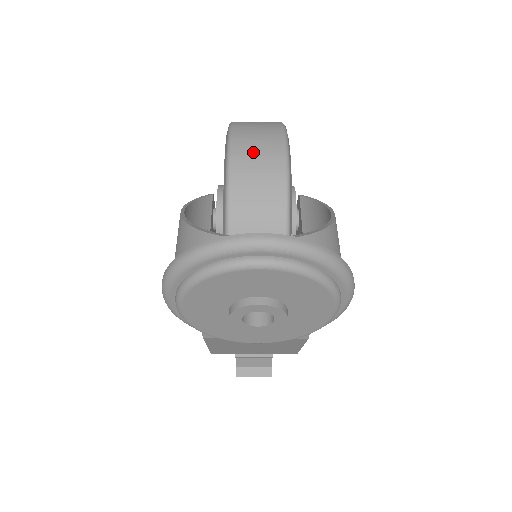
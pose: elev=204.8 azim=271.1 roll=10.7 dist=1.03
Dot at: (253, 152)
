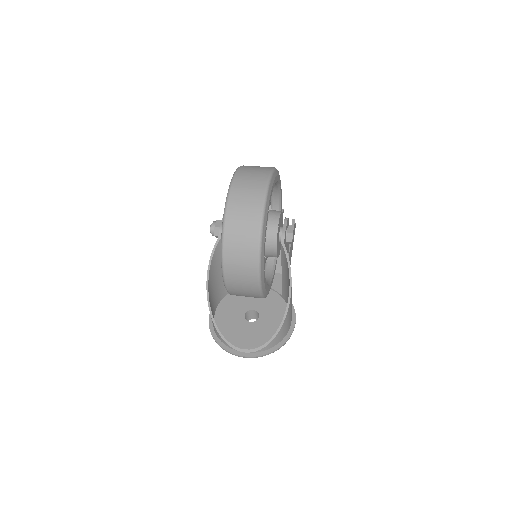
Dot at: (239, 286)
